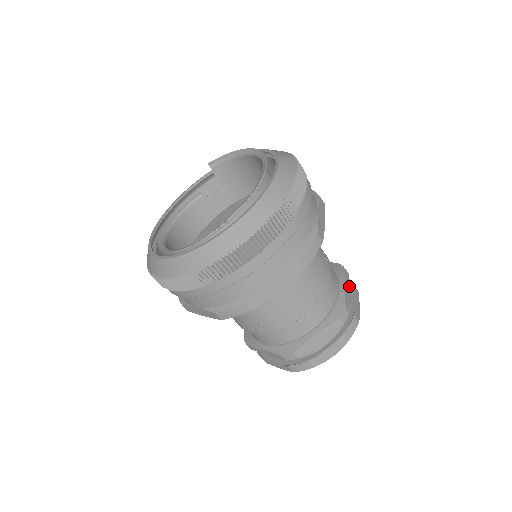
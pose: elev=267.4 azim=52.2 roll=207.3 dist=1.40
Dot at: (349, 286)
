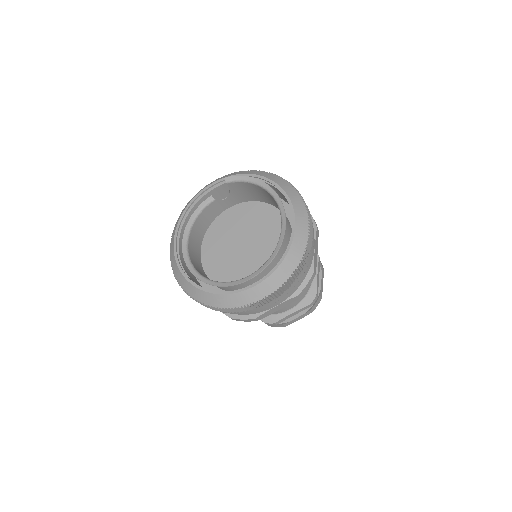
Dot at: occluded
